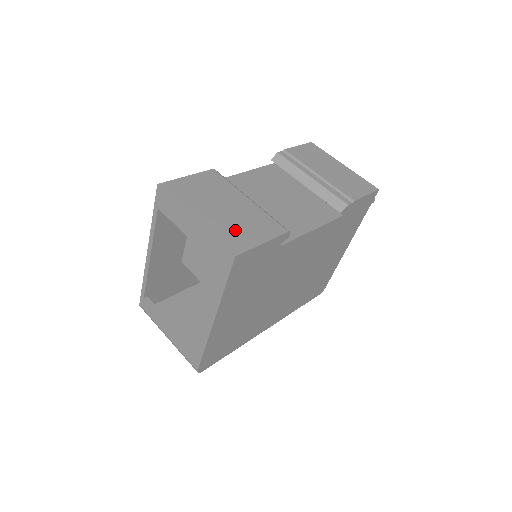
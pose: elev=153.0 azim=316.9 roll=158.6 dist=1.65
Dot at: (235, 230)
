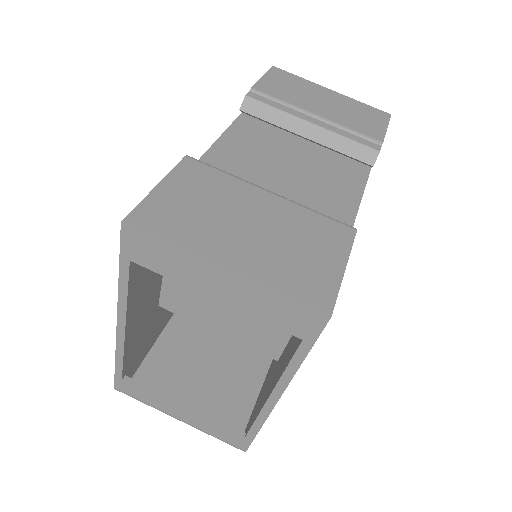
Dot at: (295, 263)
